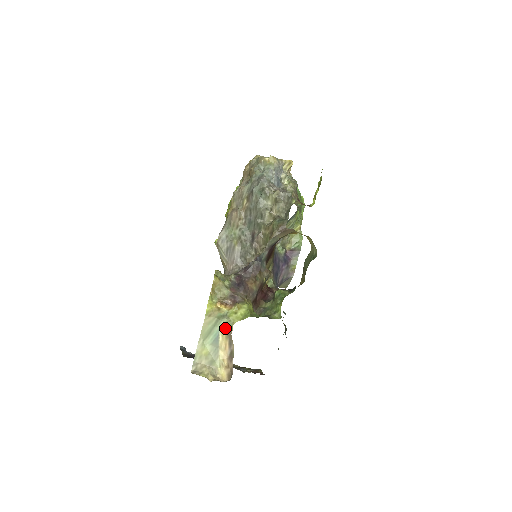
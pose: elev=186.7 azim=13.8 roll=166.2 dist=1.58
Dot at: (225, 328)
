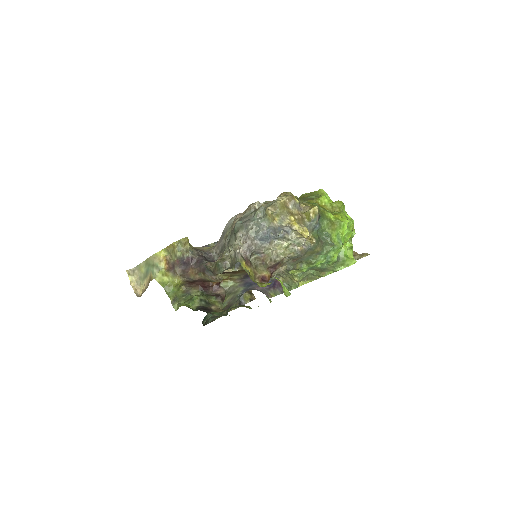
Dot at: (152, 274)
